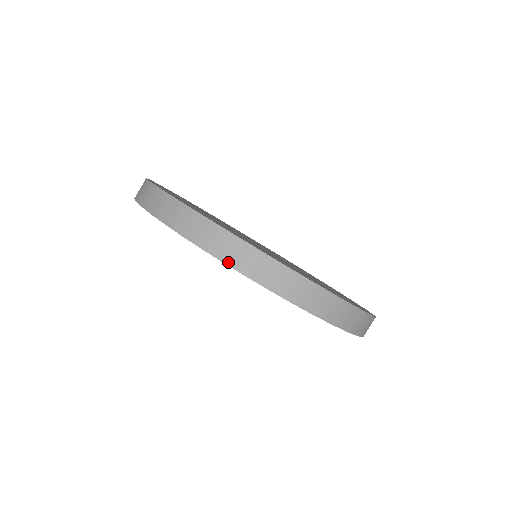
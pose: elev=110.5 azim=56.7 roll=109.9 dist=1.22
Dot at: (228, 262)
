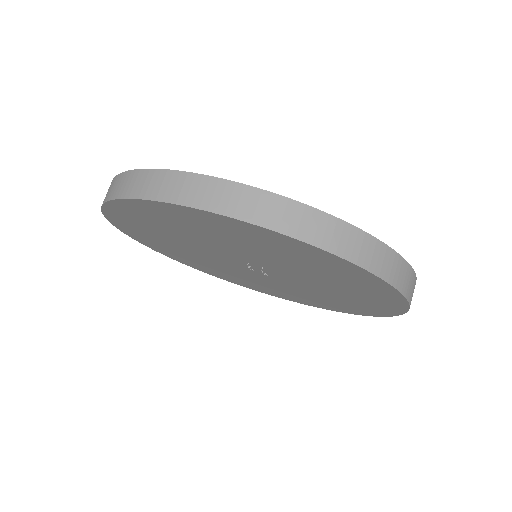
Dot at: (238, 216)
